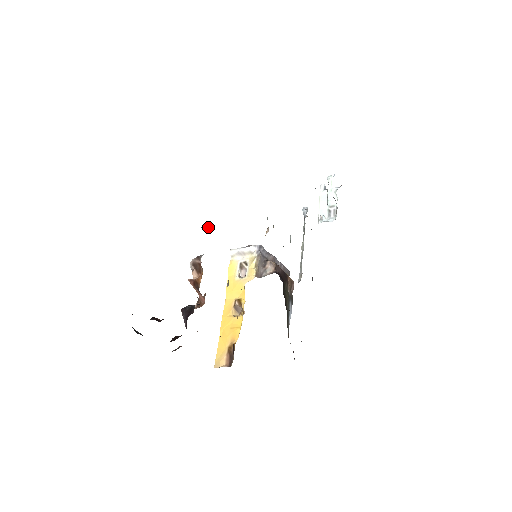
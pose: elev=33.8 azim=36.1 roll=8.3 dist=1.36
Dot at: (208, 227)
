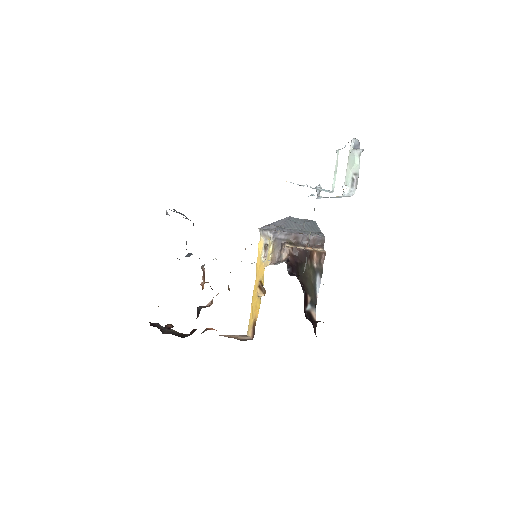
Dot at: occluded
